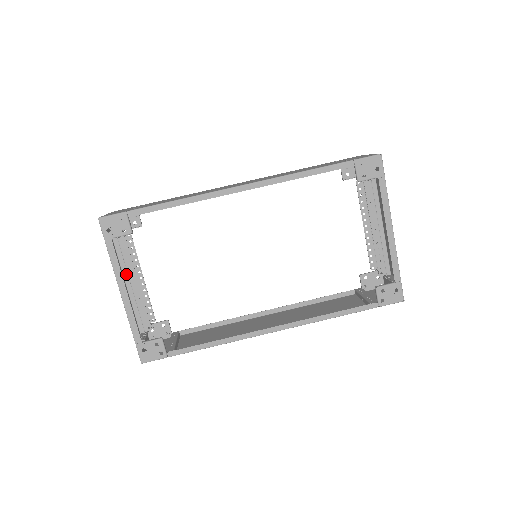
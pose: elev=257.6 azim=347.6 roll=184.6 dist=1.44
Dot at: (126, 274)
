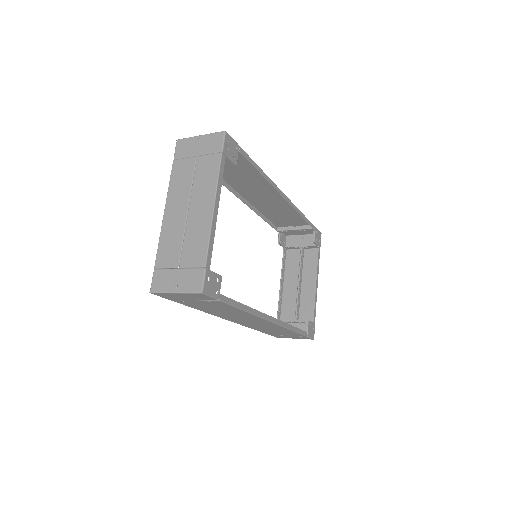
Dot at: (193, 198)
